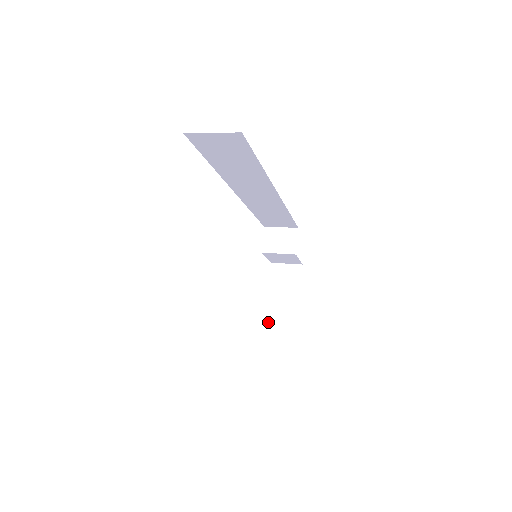
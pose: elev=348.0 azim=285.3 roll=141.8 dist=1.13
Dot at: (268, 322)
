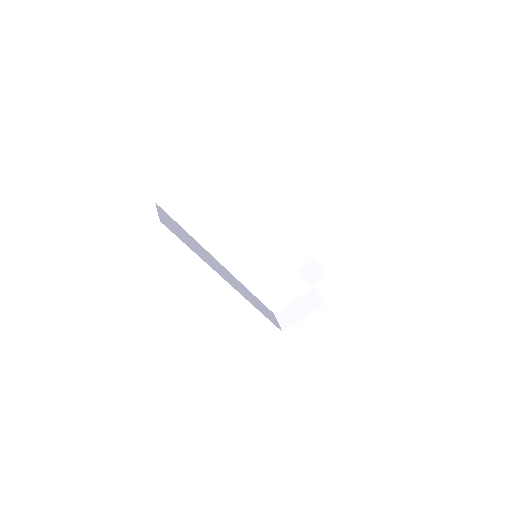
Dot at: (277, 315)
